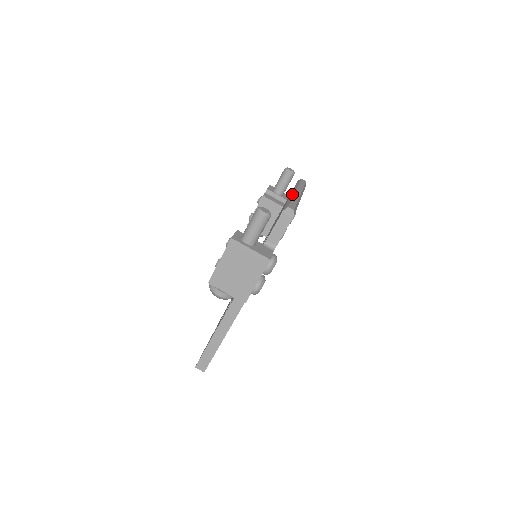
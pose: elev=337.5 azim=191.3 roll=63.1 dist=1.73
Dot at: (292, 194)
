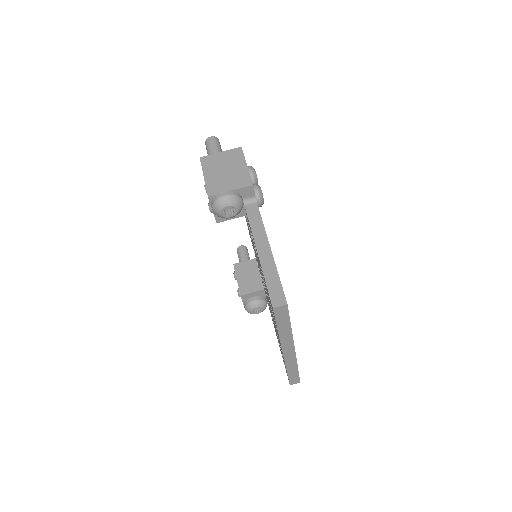
Dot at: occluded
